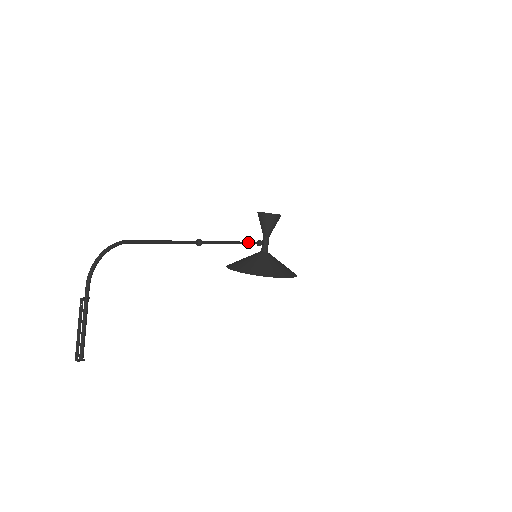
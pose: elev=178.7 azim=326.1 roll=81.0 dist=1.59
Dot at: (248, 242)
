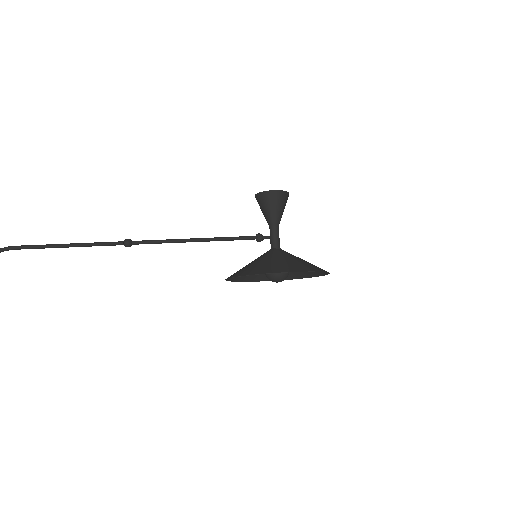
Dot at: (229, 237)
